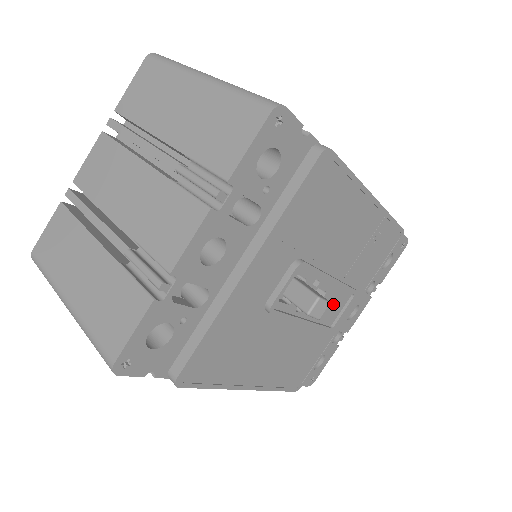
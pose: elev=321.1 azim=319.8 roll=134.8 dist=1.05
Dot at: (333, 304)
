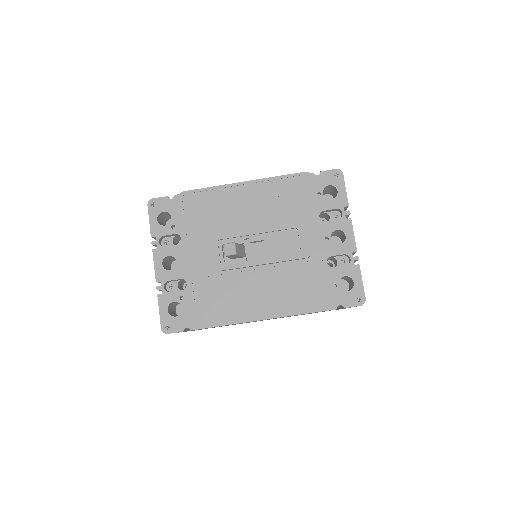
Dot at: (283, 243)
